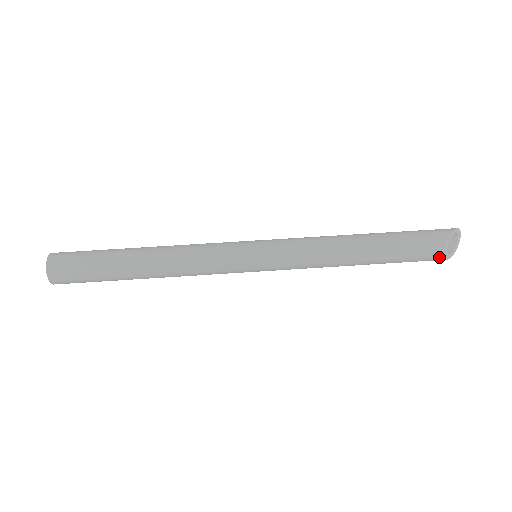
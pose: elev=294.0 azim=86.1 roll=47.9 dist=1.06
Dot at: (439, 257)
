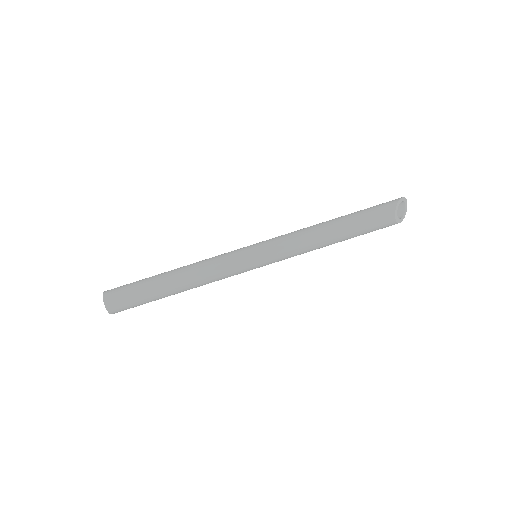
Dot at: (393, 223)
